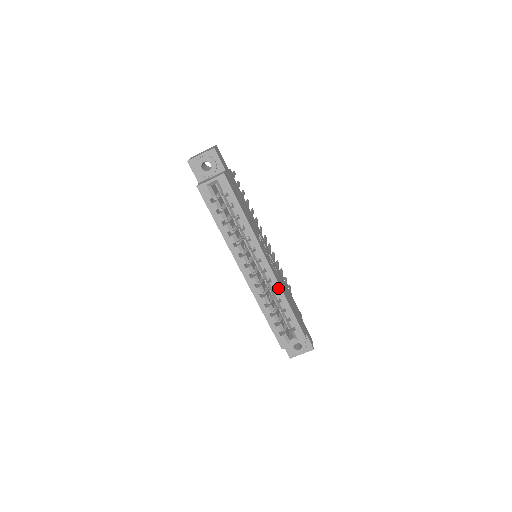
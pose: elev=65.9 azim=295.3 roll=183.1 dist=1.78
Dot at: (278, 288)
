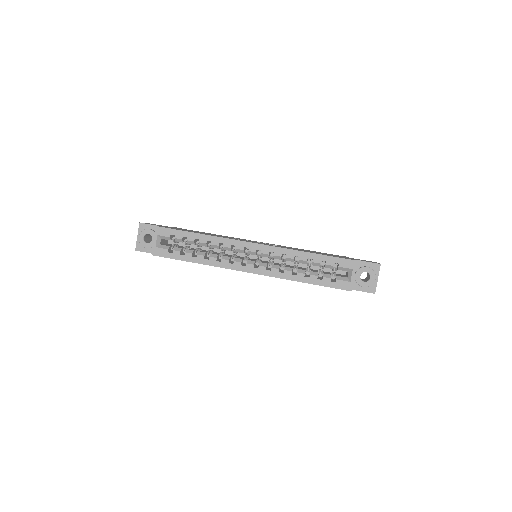
Dot at: (284, 251)
